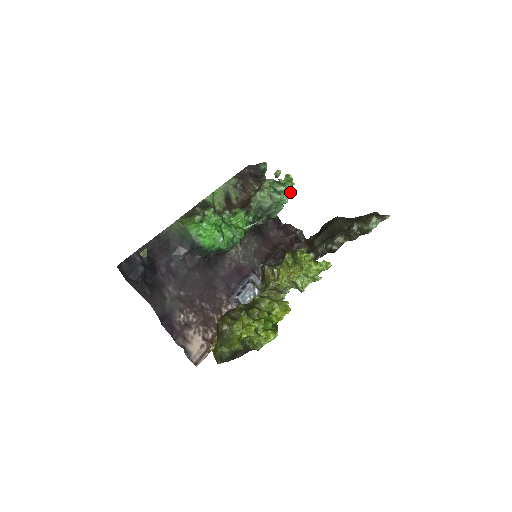
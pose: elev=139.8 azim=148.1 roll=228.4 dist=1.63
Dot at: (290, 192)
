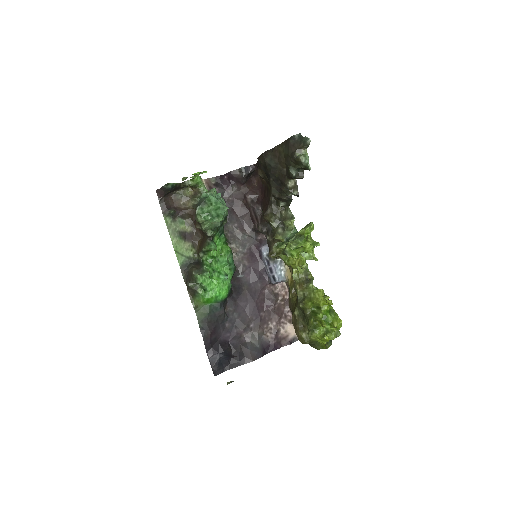
Dot at: (215, 189)
